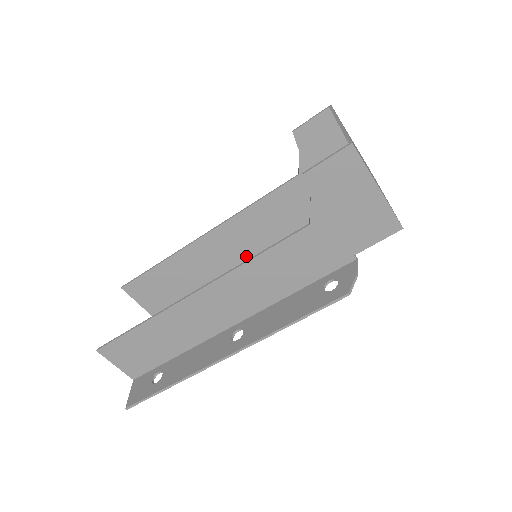
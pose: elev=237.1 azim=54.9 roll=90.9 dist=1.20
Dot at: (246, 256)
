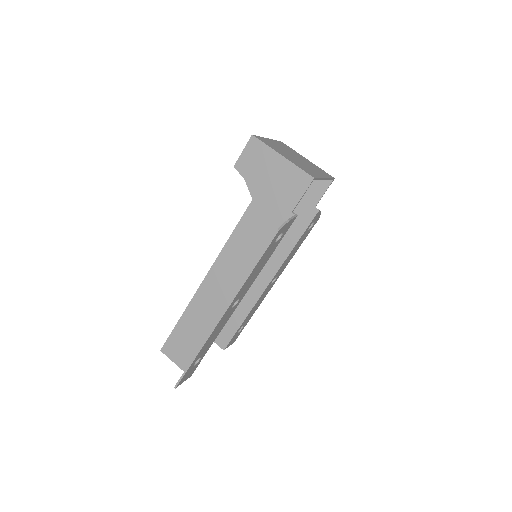
Dot at: (270, 275)
